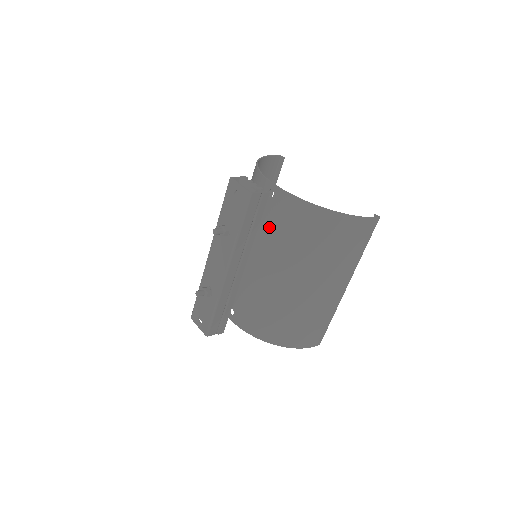
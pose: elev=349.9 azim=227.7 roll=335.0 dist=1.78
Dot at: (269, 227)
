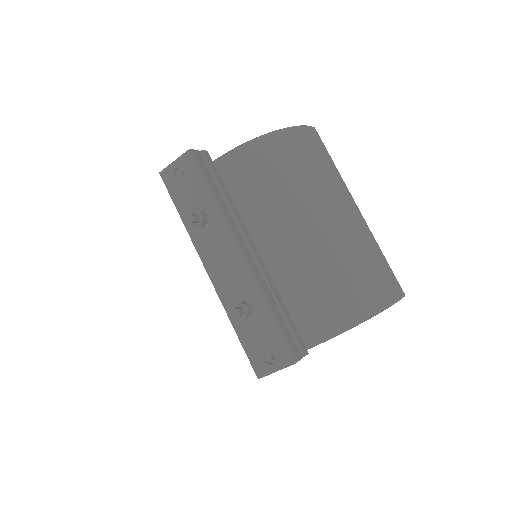
Dot at: (239, 203)
